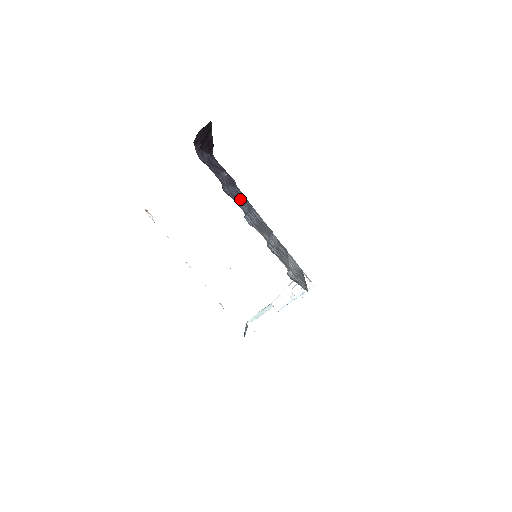
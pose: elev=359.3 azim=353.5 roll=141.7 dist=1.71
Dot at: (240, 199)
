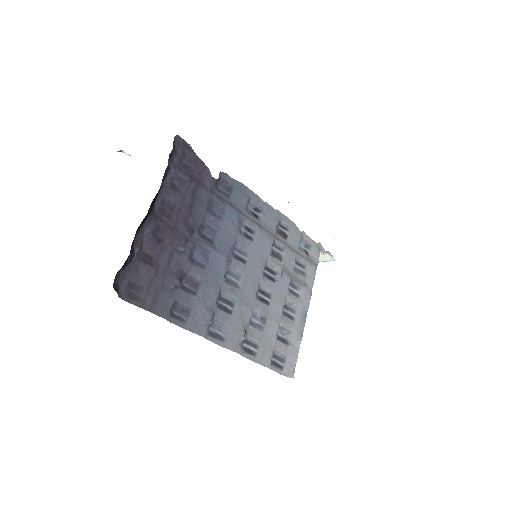
Dot at: (213, 257)
